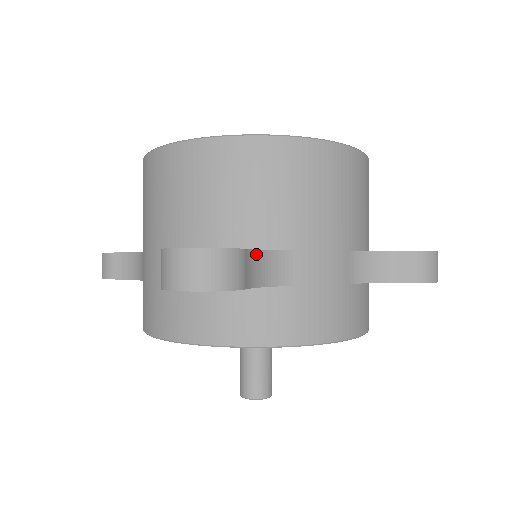
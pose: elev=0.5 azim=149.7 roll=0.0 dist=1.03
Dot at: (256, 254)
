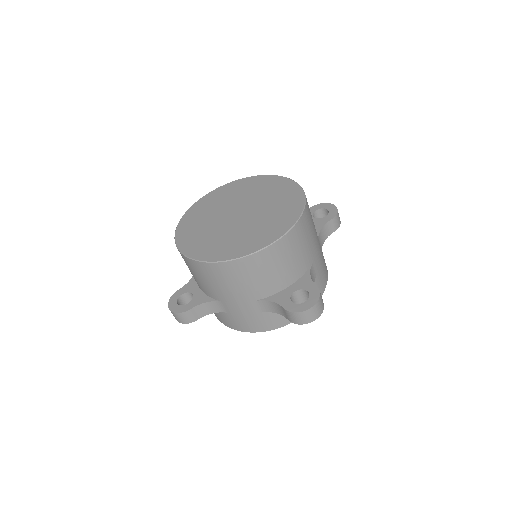
Dot at: (312, 281)
